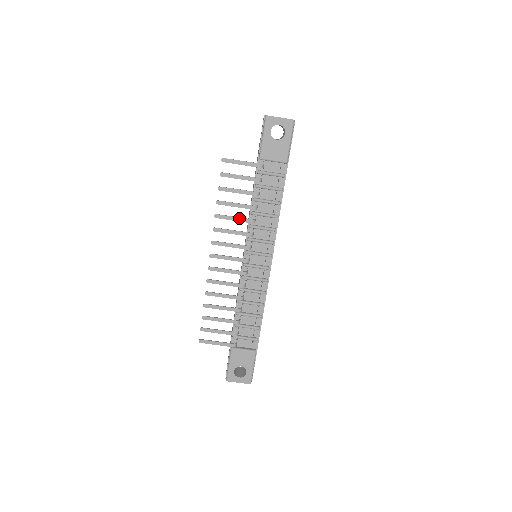
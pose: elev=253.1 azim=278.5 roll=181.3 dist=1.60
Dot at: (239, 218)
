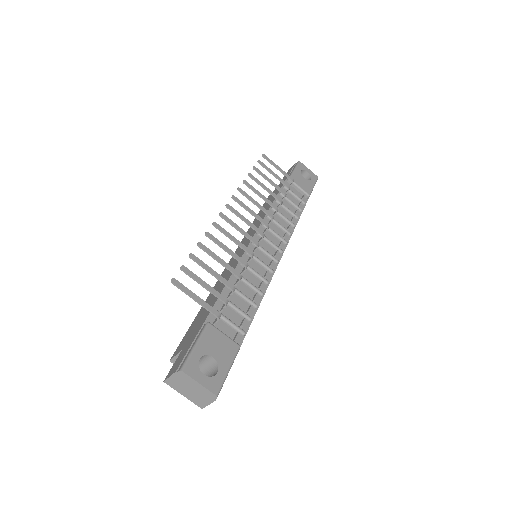
Dot at: (265, 198)
